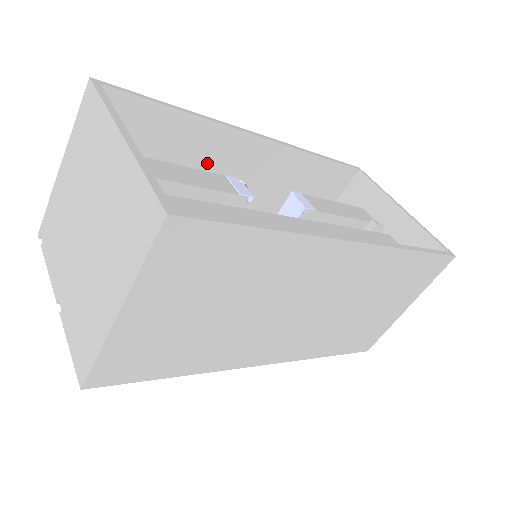
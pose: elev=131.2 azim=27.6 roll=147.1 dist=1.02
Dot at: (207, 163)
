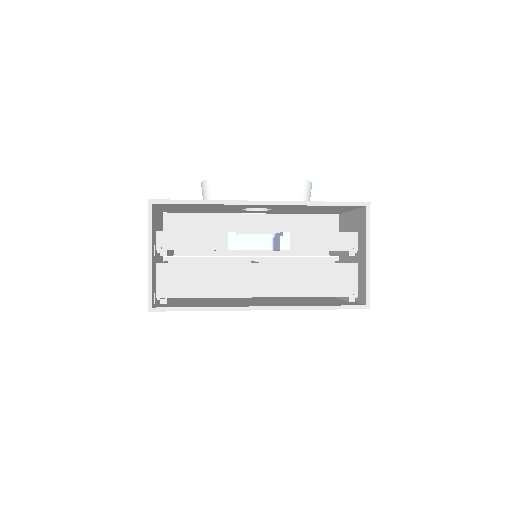
Dot at: (231, 207)
